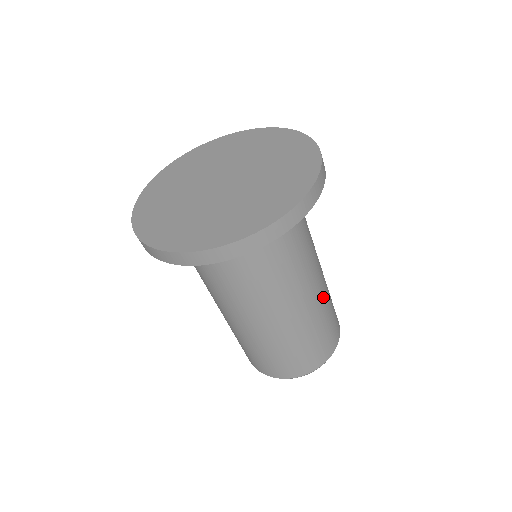
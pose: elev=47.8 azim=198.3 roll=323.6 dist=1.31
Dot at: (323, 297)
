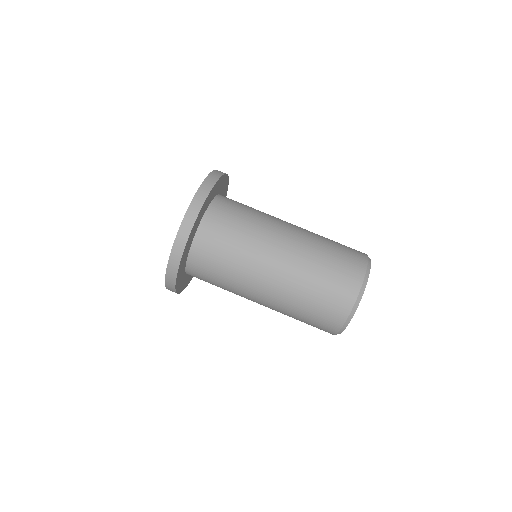
Dot at: (310, 237)
